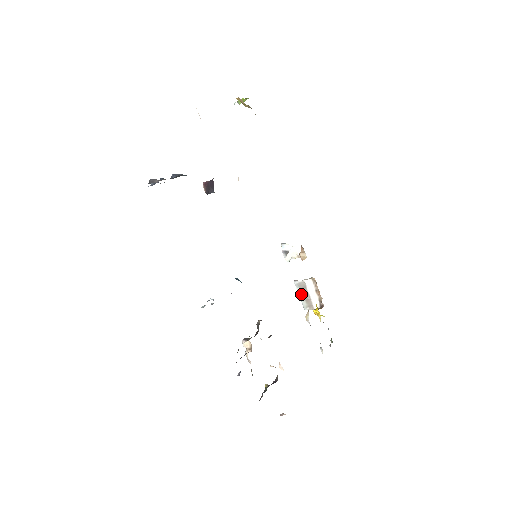
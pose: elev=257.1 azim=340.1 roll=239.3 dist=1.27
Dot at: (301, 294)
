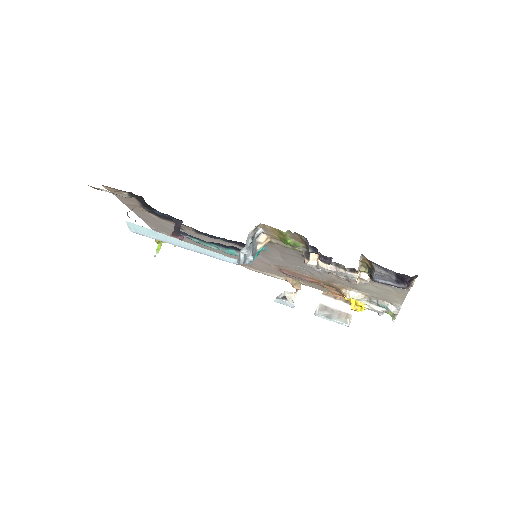
Dot at: (330, 316)
